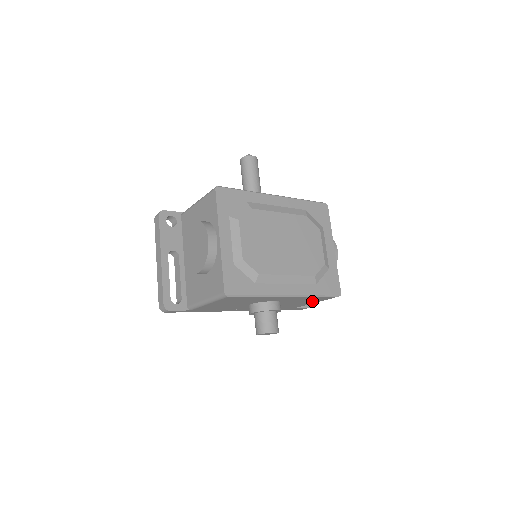
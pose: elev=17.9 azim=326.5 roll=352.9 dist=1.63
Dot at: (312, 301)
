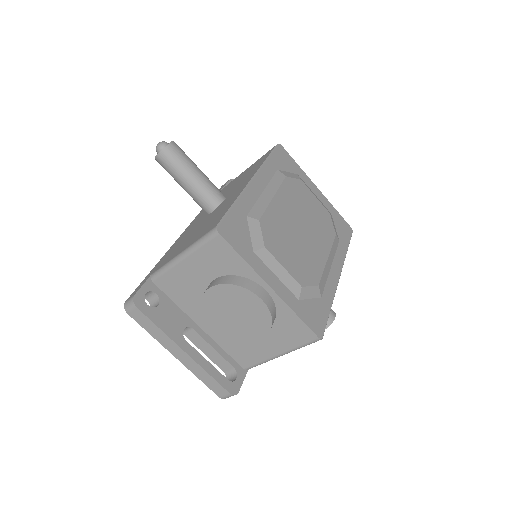
Dot at: occluded
